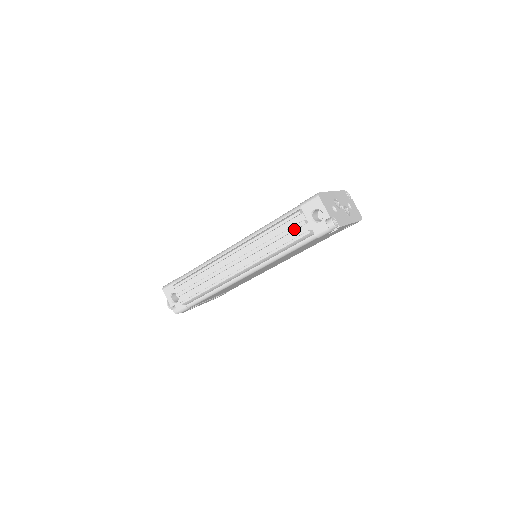
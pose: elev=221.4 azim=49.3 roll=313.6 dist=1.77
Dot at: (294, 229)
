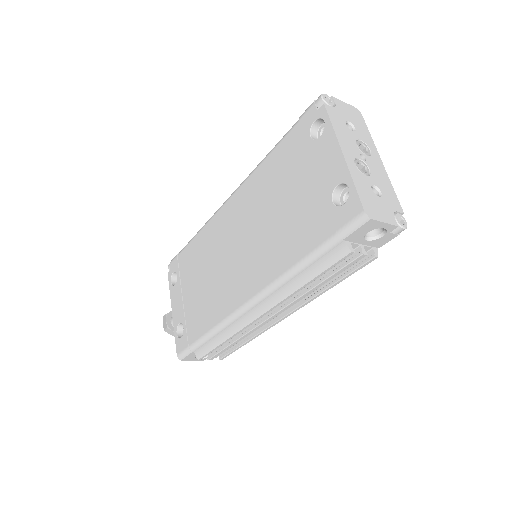
Dot at: (350, 266)
